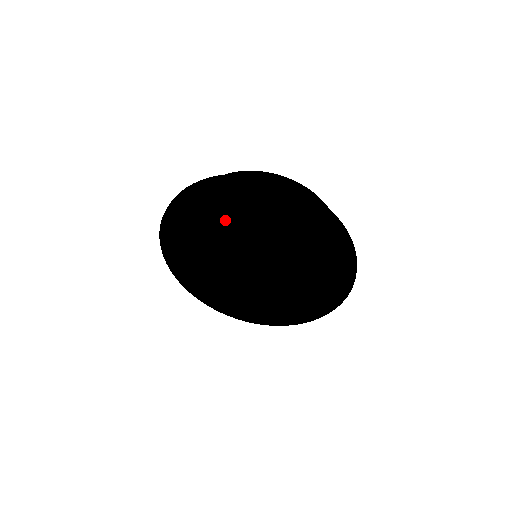
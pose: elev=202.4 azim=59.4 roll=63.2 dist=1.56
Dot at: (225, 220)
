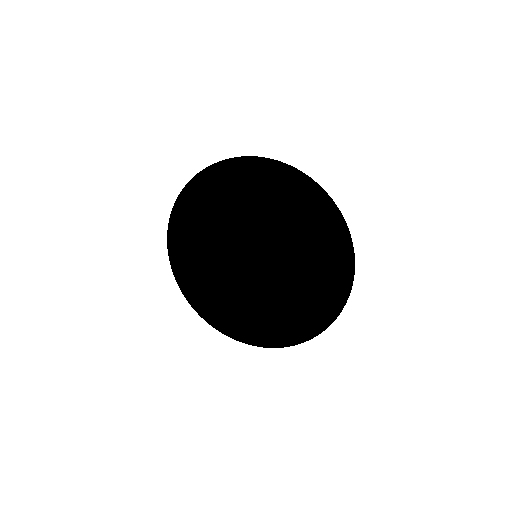
Dot at: (219, 207)
